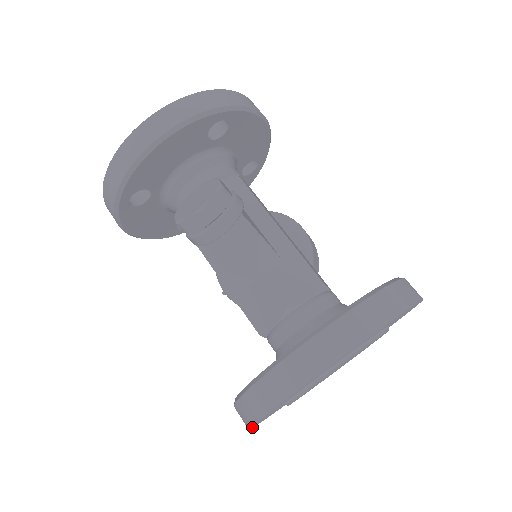
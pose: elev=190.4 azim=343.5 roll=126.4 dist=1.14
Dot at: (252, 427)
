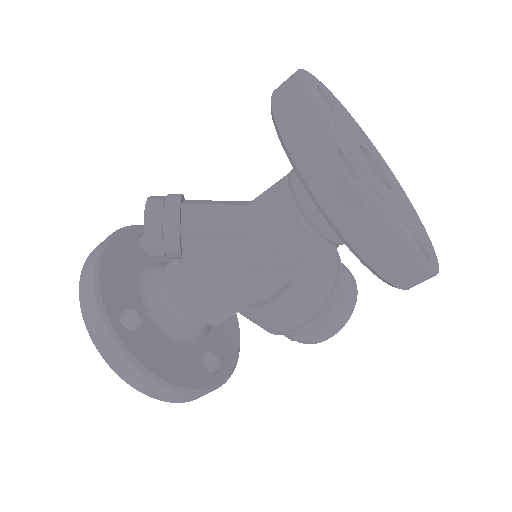
Dot at: (379, 222)
